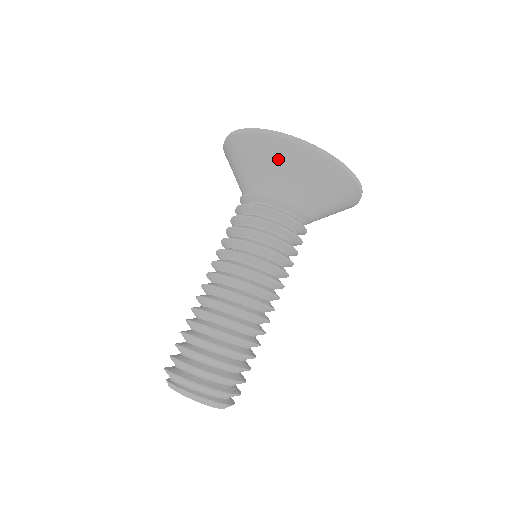
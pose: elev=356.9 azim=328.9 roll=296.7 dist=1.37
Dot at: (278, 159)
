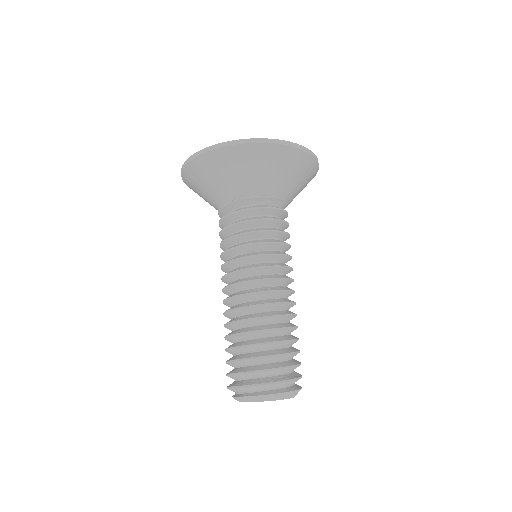
Dot at: (203, 176)
